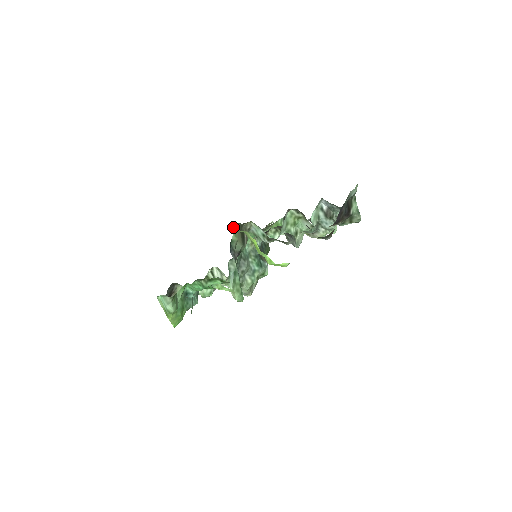
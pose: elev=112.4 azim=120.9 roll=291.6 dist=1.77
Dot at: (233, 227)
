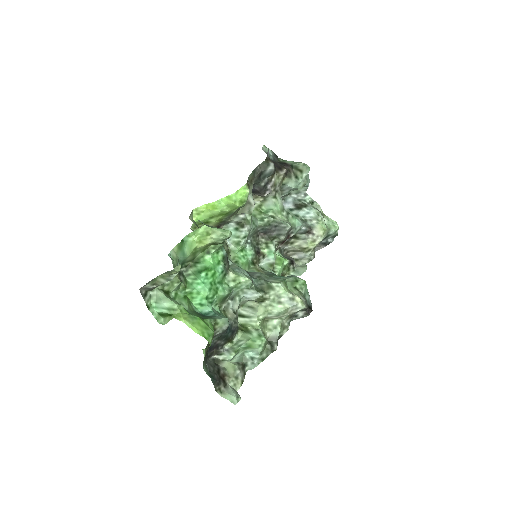
Dot at: occluded
